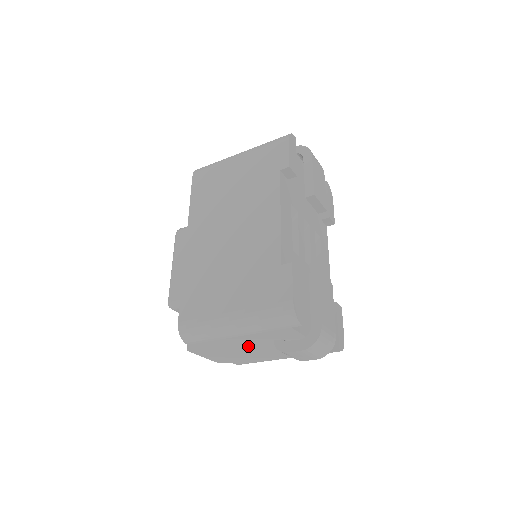
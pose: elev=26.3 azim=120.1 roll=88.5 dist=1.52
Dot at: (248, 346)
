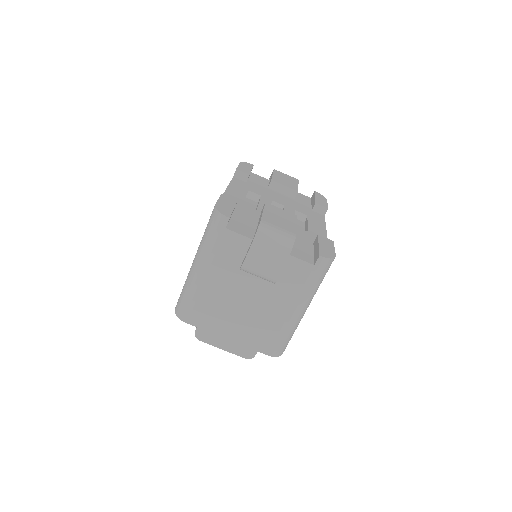
Dot at: (234, 296)
